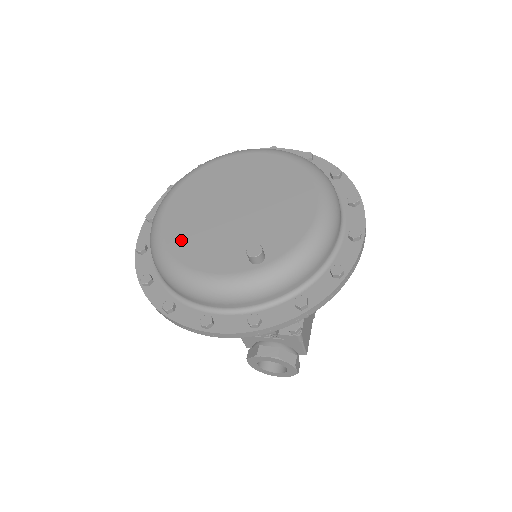
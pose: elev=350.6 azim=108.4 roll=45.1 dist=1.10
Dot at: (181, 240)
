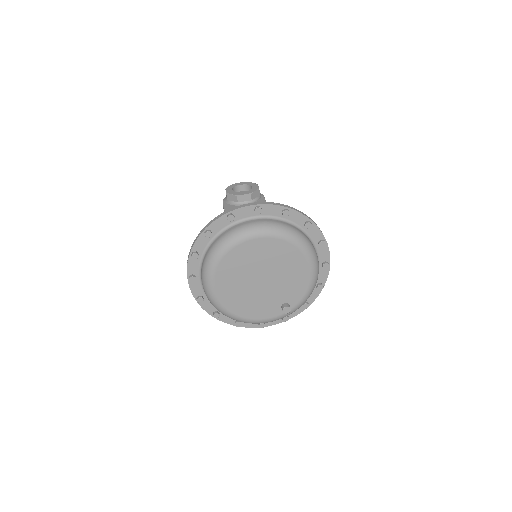
Dot at: (237, 307)
